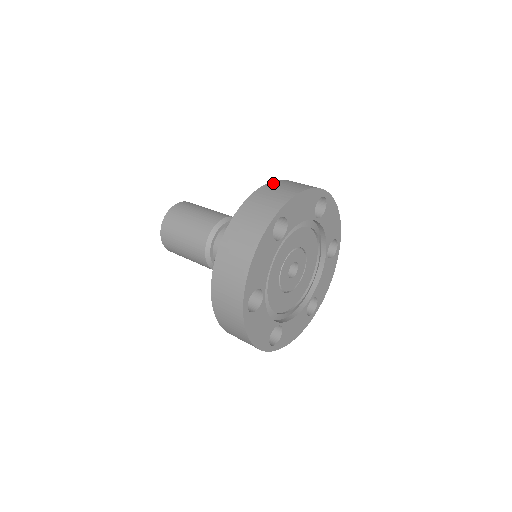
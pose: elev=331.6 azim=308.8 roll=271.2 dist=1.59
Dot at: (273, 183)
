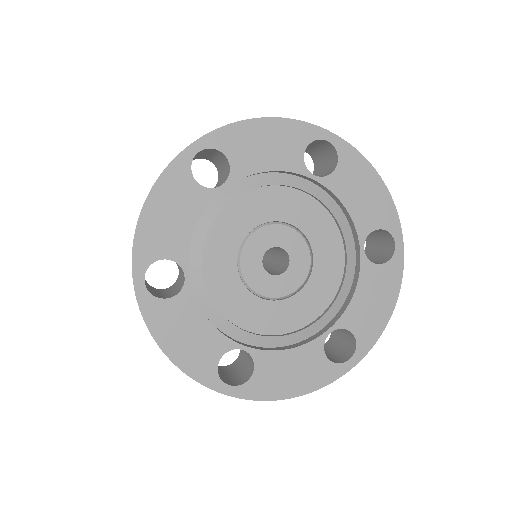
Dot at: occluded
